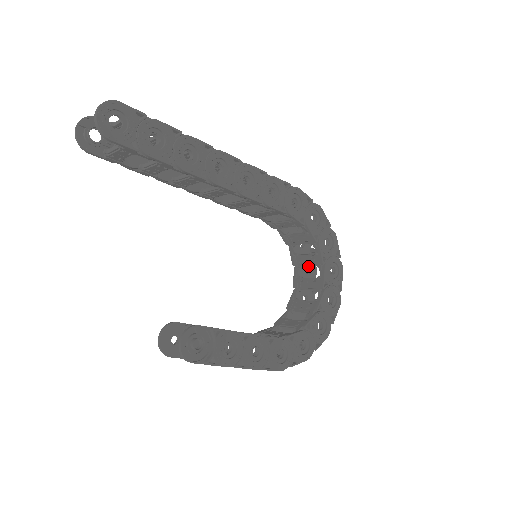
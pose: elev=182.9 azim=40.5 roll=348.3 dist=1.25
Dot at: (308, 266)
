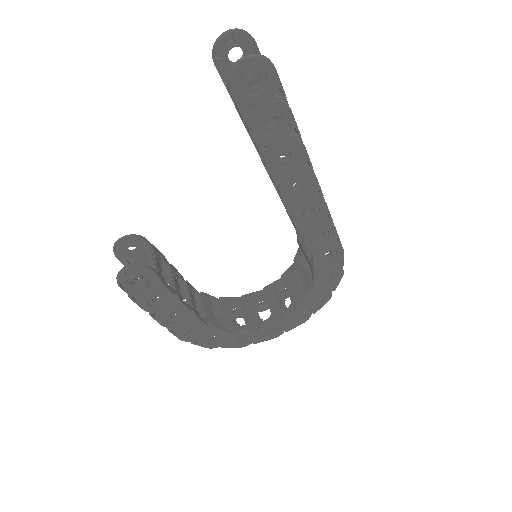
Dot at: occluded
